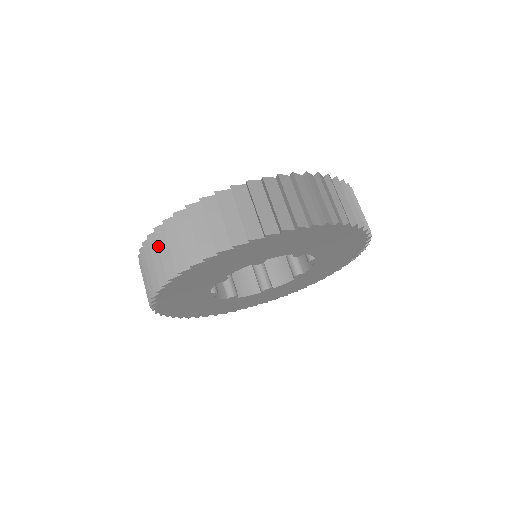
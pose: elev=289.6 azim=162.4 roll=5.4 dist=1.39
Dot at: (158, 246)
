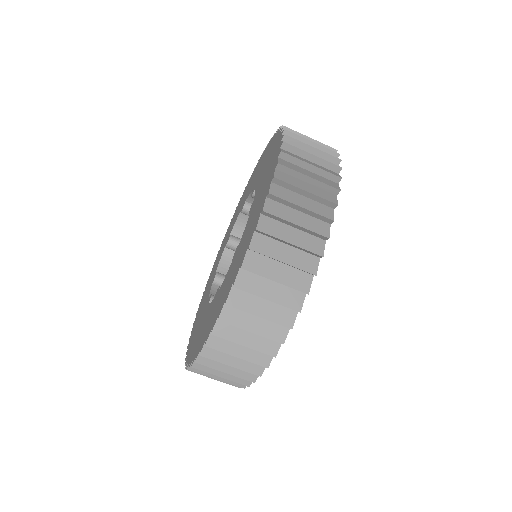
Dot at: occluded
